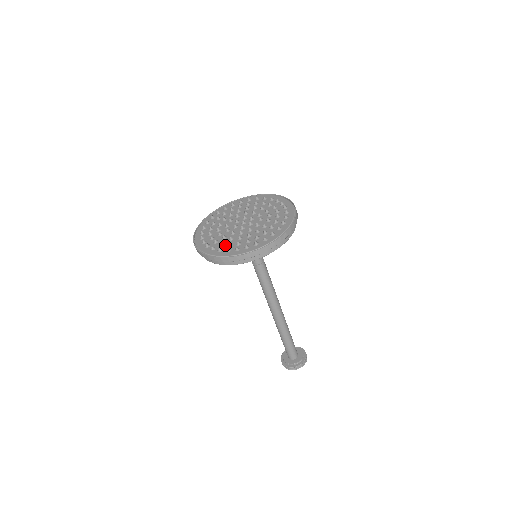
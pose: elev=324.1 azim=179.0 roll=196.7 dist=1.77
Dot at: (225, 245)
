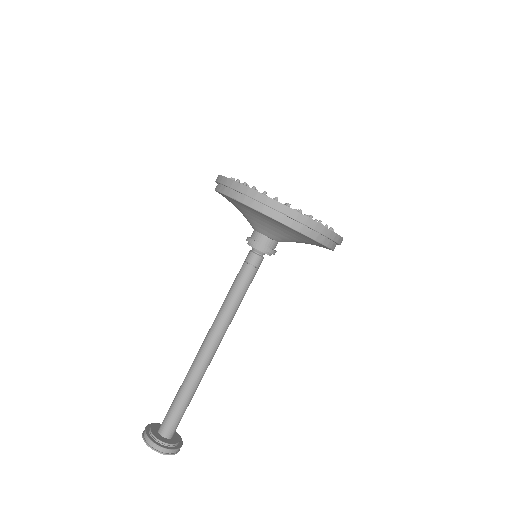
Dot at: occluded
